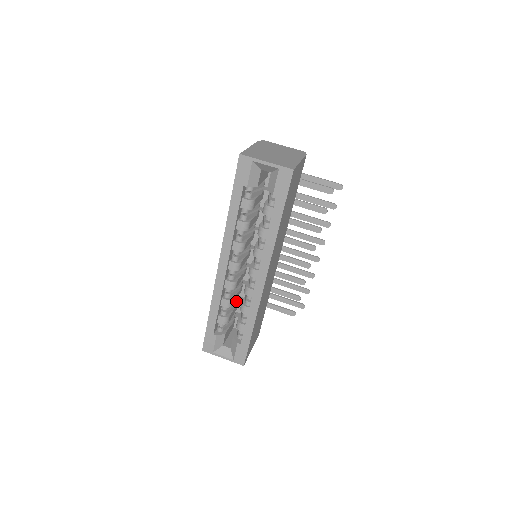
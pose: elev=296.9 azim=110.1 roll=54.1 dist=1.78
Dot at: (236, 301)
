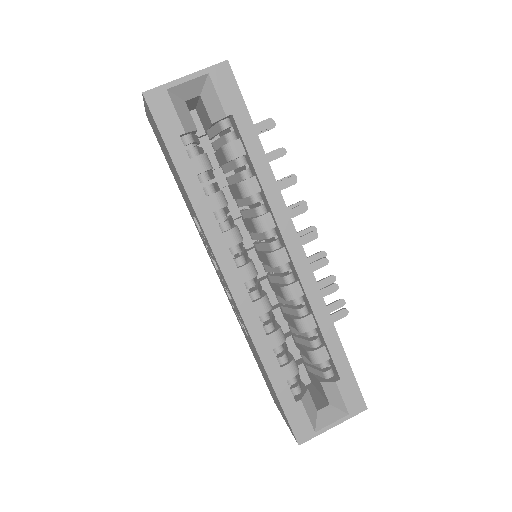
Dot at: occluded
